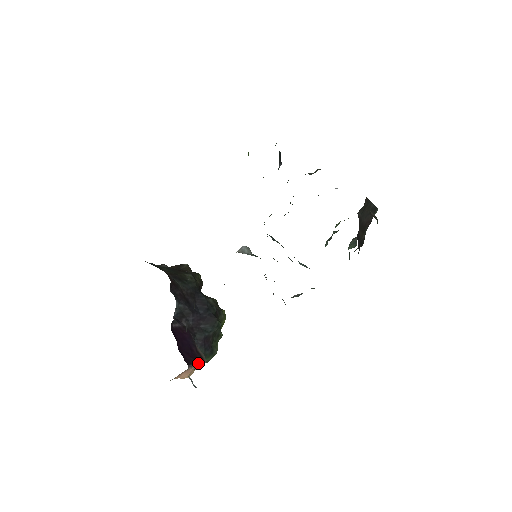
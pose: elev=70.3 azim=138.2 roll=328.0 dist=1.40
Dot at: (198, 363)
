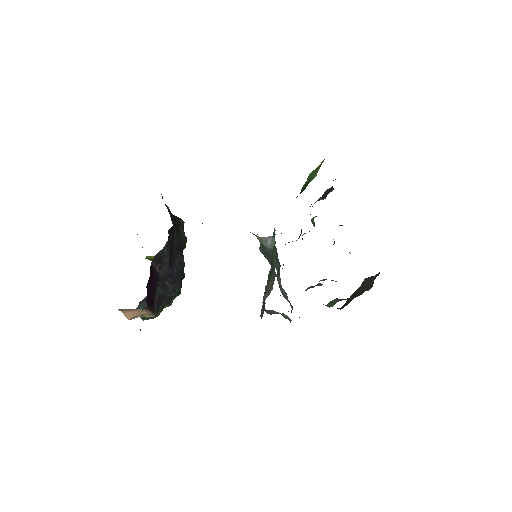
Dot at: (151, 311)
